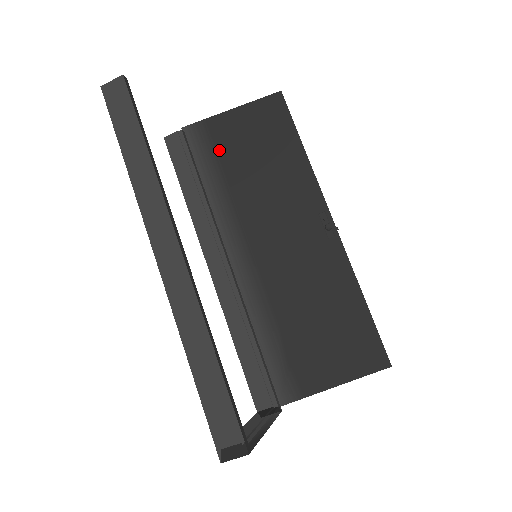
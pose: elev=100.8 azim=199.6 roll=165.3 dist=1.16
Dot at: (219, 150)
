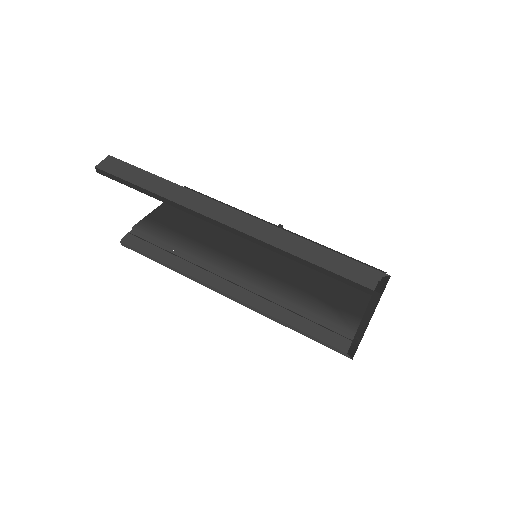
Dot at: (171, 227)
